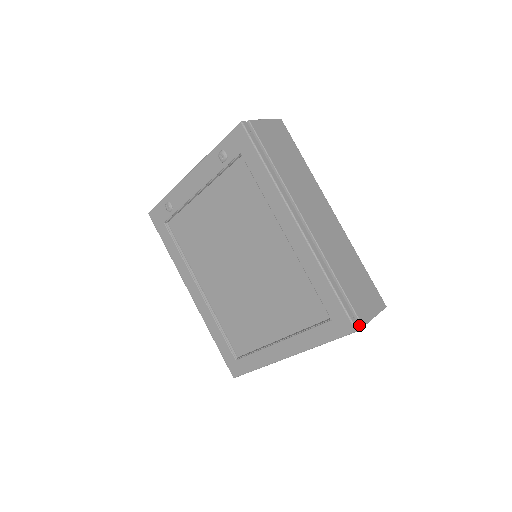
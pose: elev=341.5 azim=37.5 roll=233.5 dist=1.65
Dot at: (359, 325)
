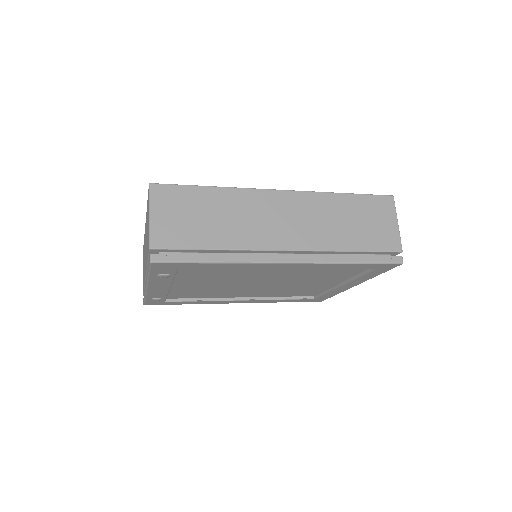
Dot at: (398, 253)
